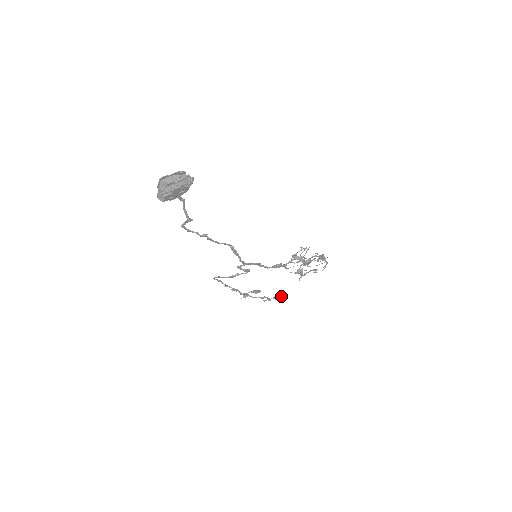
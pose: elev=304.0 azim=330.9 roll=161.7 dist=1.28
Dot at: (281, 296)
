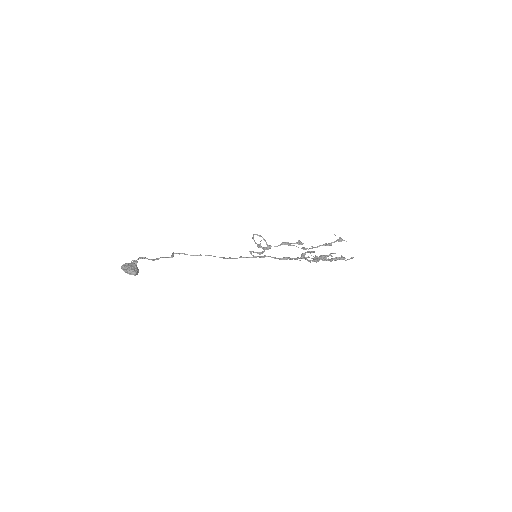
Dot at: (340, 240)
